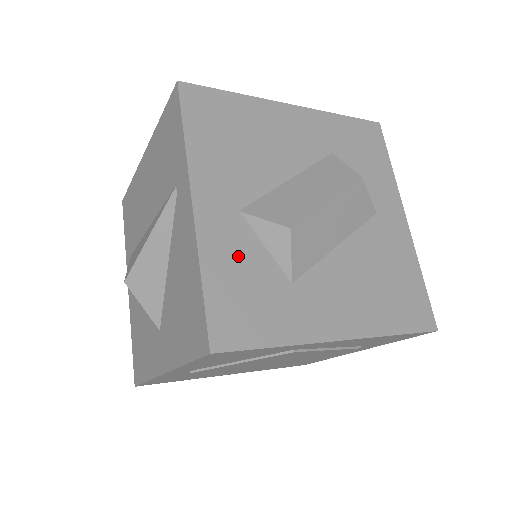
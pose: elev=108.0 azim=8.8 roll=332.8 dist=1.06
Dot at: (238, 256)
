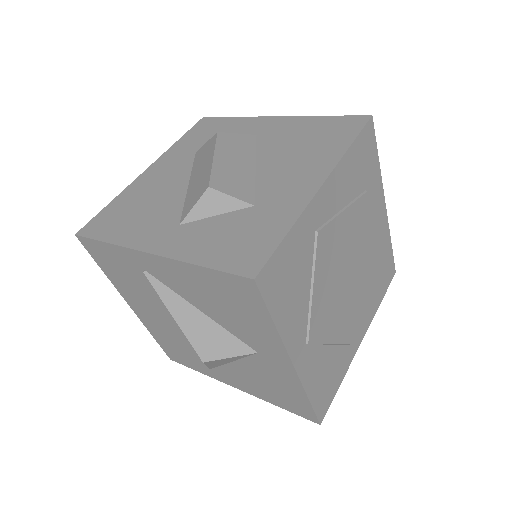
Dot at: (207, 236)
